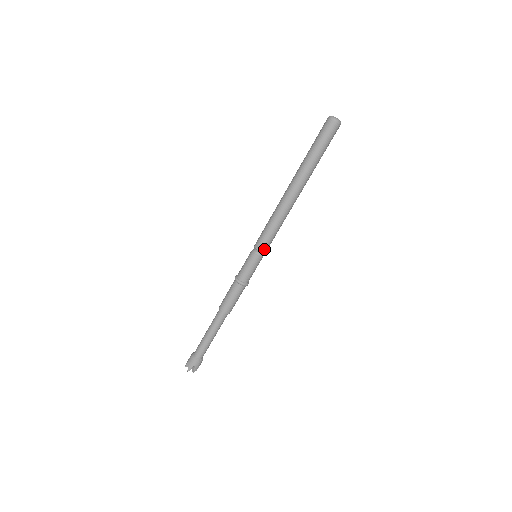
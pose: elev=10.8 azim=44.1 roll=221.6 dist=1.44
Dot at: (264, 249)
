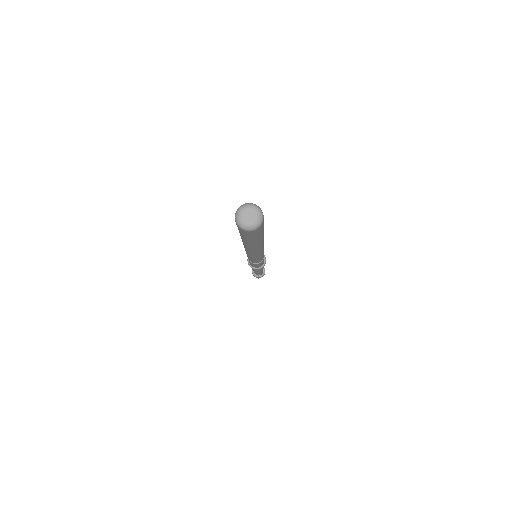
Dot at: (254, 262)
